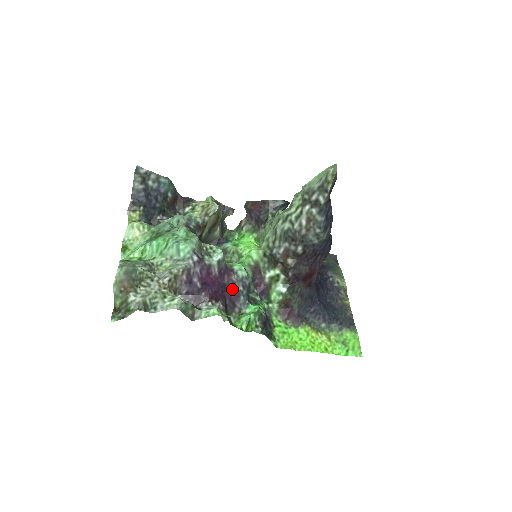
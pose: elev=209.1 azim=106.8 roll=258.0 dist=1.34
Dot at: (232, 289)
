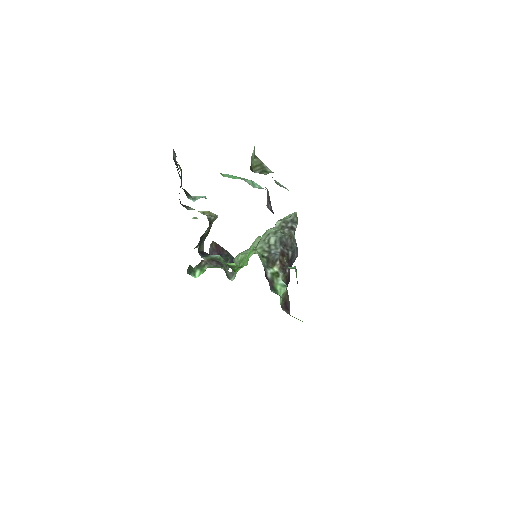
Dot at: occluded
